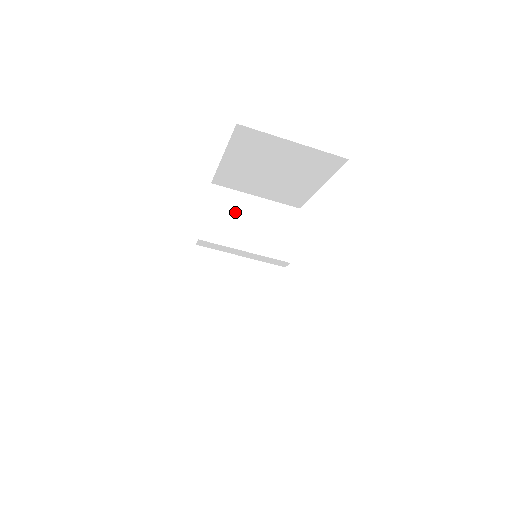
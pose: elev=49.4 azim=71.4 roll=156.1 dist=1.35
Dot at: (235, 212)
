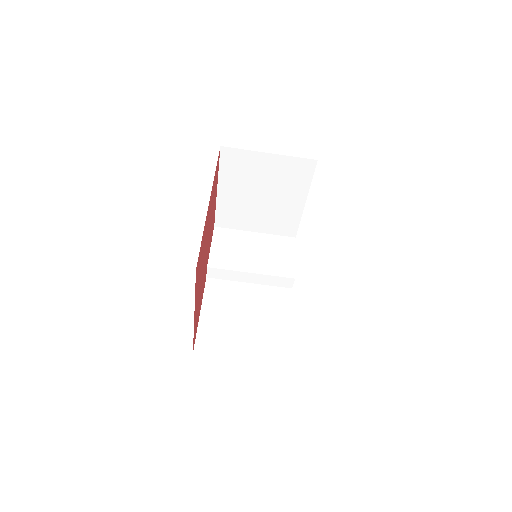
Dot at: (238, 245)
